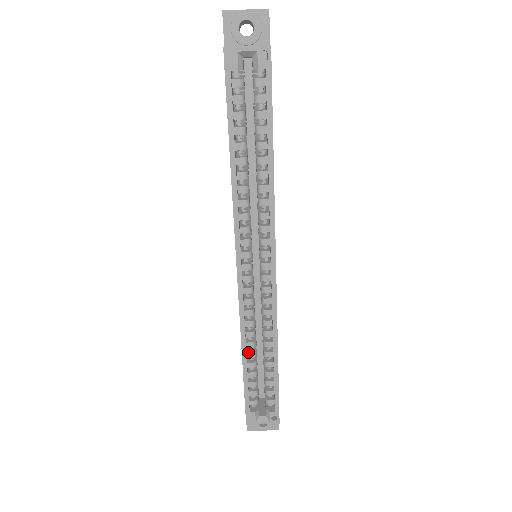
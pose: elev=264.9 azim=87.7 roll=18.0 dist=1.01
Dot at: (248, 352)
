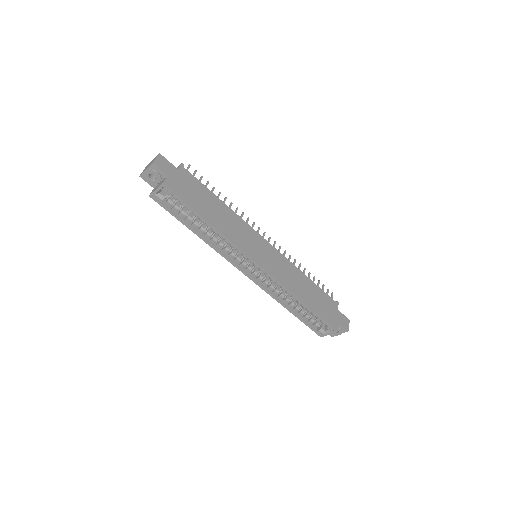
Dot at: (288, 304)
